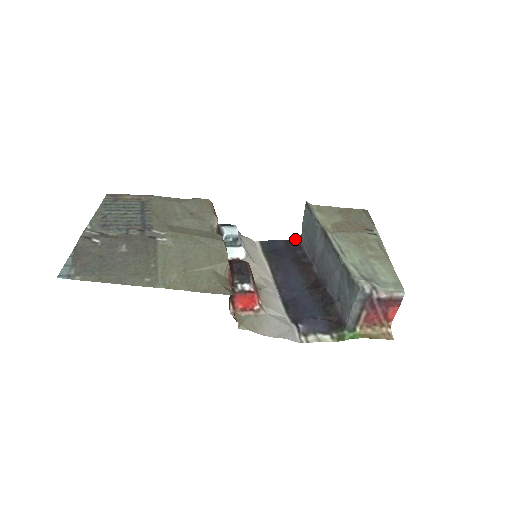
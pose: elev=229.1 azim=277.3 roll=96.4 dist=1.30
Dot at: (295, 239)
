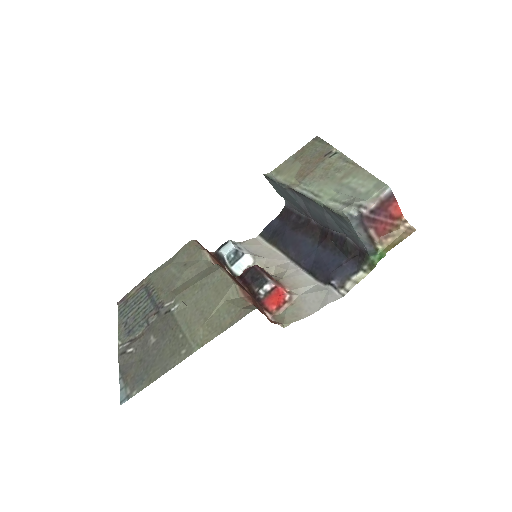
Dot at: (283, 209)
